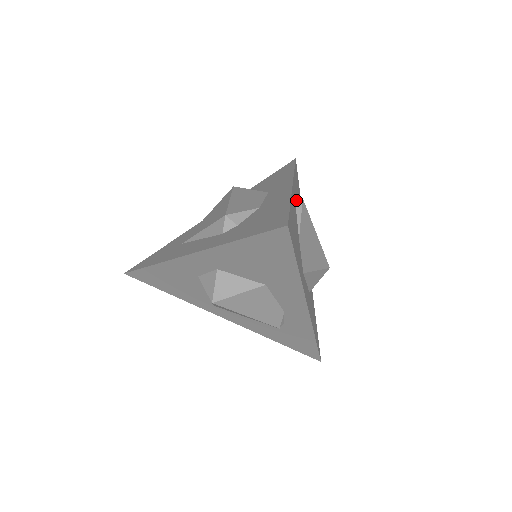
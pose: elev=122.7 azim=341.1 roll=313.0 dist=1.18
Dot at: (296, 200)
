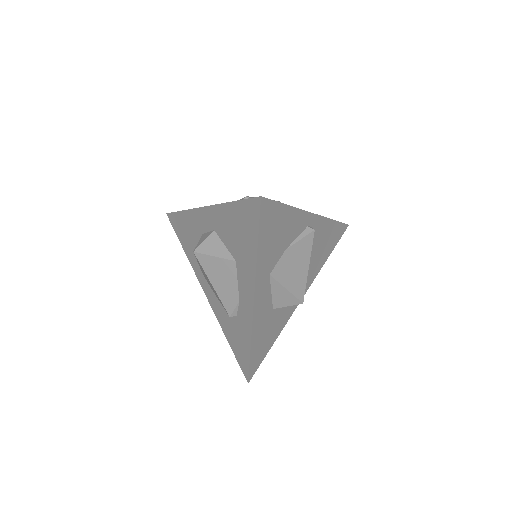
Dot at: (308, 227)
